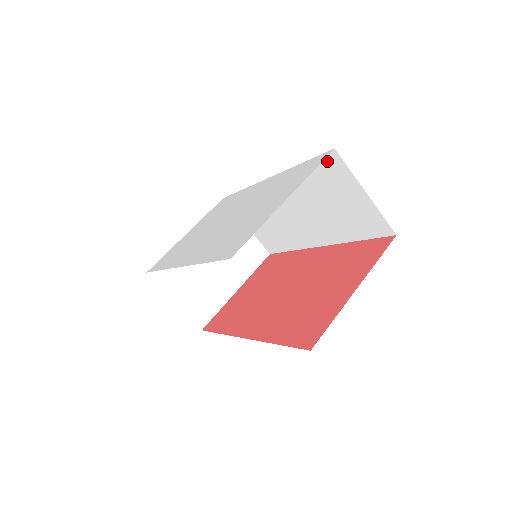
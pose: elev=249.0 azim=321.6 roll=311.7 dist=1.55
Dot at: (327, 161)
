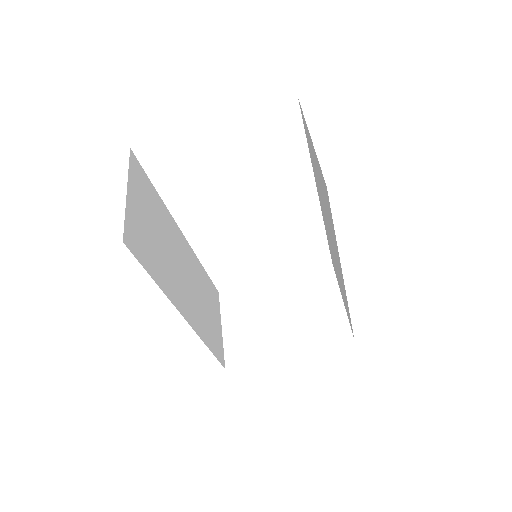
Dot at: occluded
